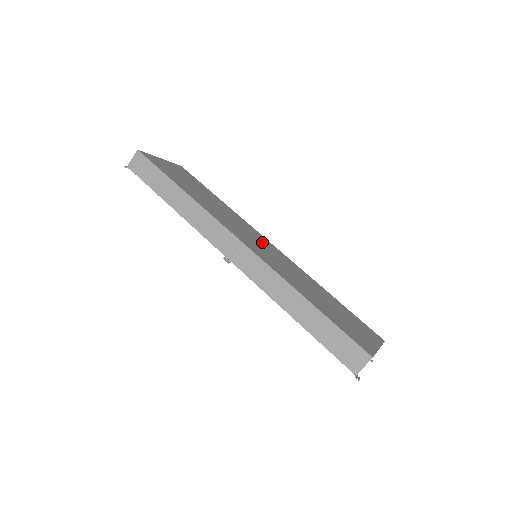
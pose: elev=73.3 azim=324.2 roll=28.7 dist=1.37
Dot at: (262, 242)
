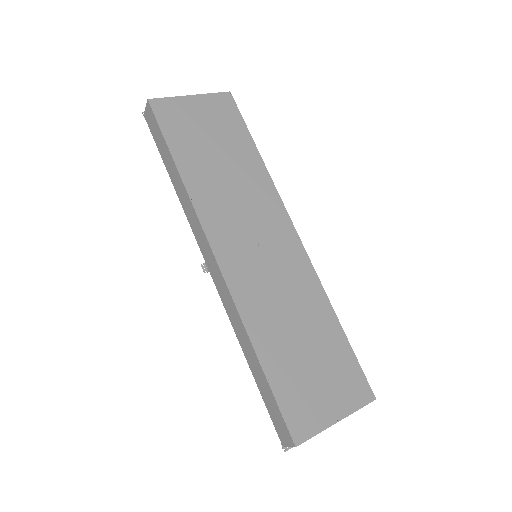
Dot at: (271, 237)
